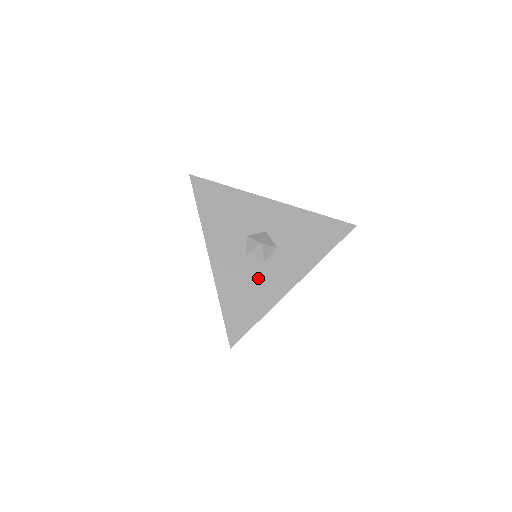
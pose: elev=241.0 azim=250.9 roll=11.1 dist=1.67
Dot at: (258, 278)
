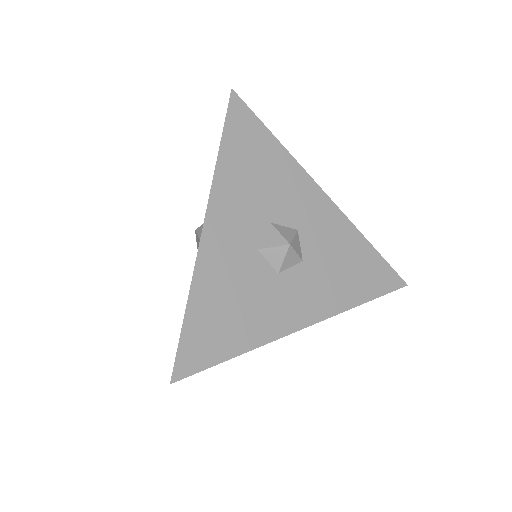
Dot at: (259, 292)
